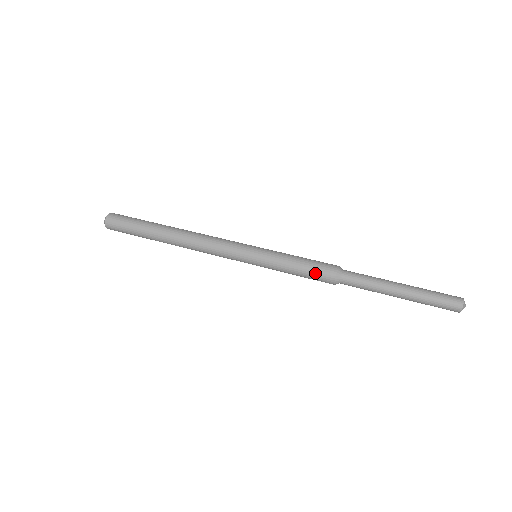
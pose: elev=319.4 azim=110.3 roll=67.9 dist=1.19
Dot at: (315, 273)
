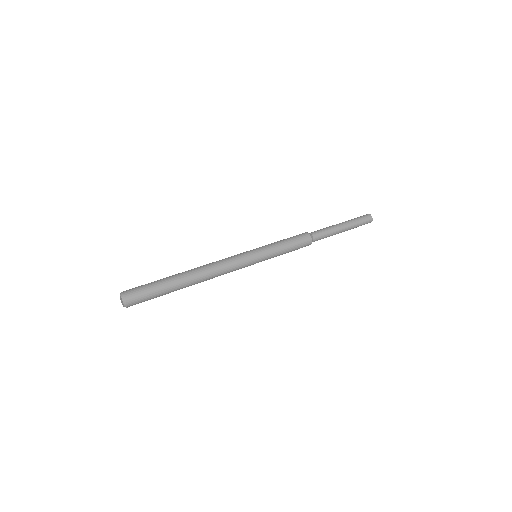
Dot at: (297, 237)
